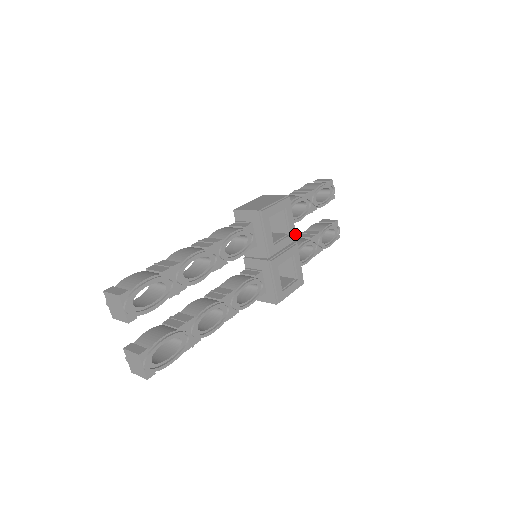
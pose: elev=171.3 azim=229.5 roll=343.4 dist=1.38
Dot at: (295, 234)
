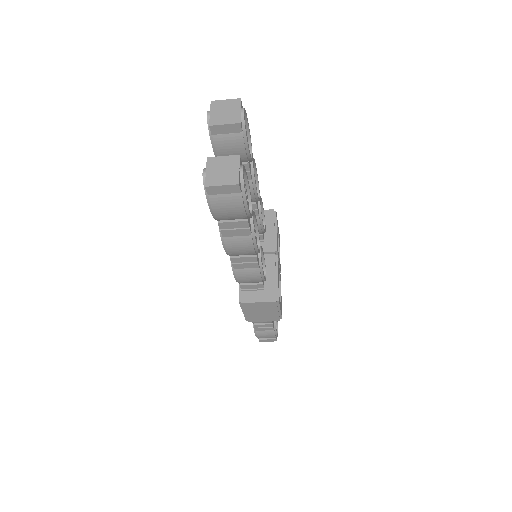
Dot at: (280, 267)
